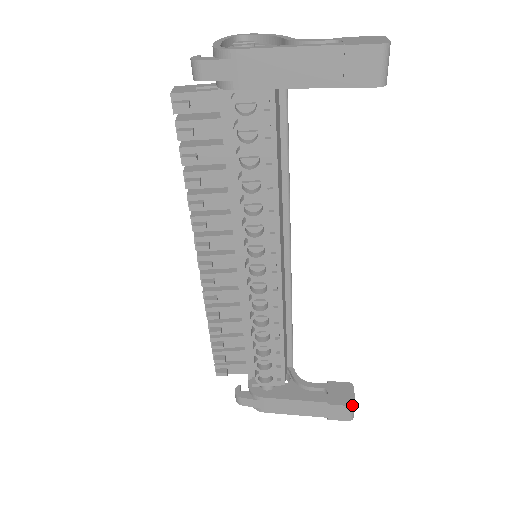
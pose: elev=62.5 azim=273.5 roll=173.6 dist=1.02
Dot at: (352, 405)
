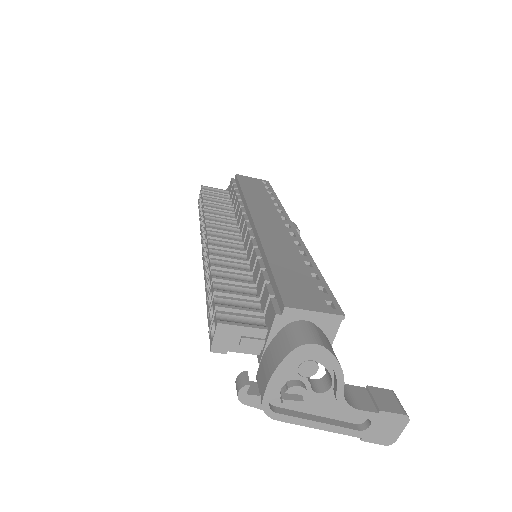
Dot at: occluded
